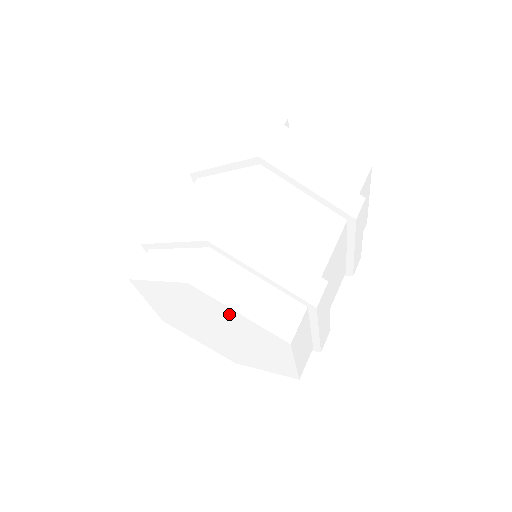
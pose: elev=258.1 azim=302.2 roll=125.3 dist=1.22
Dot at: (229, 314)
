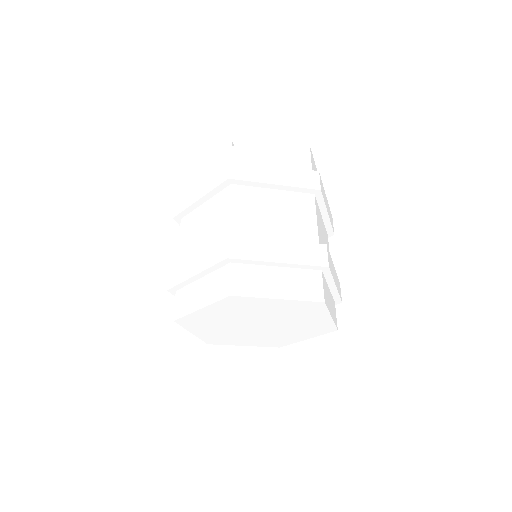
Dot at: (269, 304)
